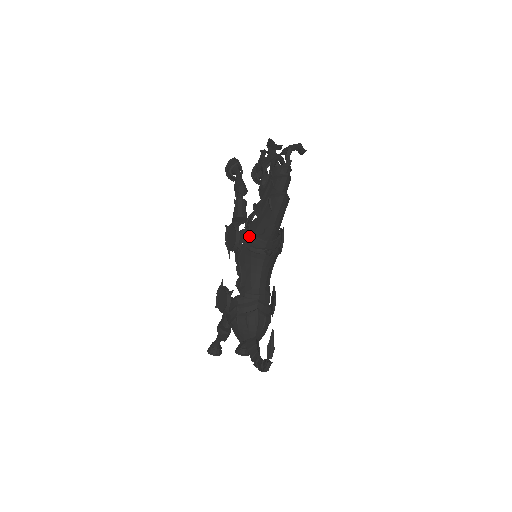
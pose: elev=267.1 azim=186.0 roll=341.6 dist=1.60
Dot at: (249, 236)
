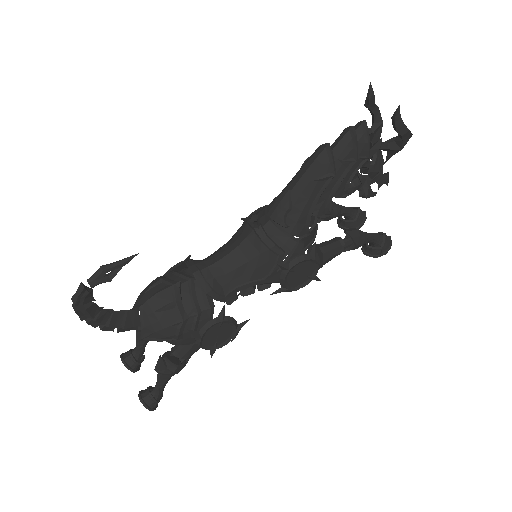
Dot at: (263, 208)
